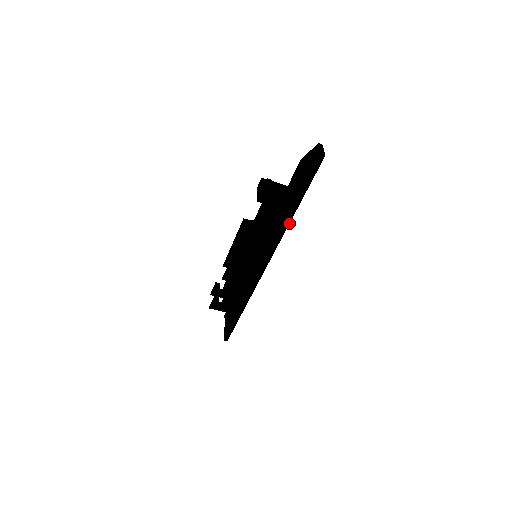
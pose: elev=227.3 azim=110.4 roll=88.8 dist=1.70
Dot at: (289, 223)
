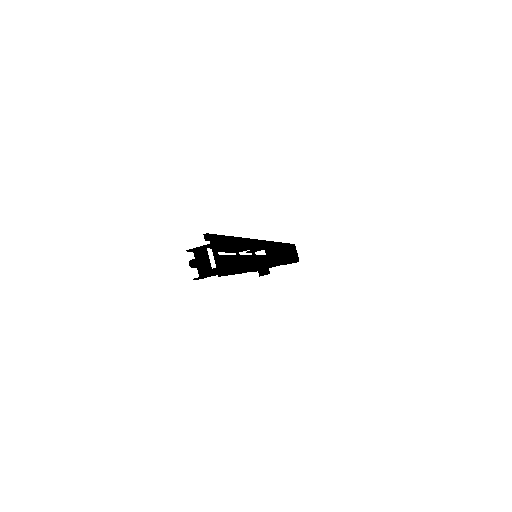
Dot at: (253, 265)
